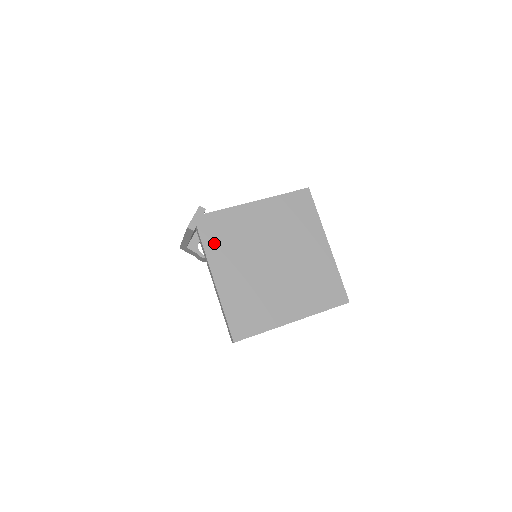
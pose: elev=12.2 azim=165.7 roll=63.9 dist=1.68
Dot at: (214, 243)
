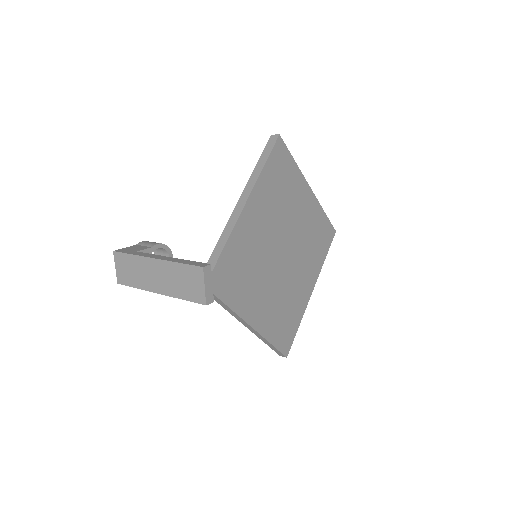
Dot at: (236, 293)
